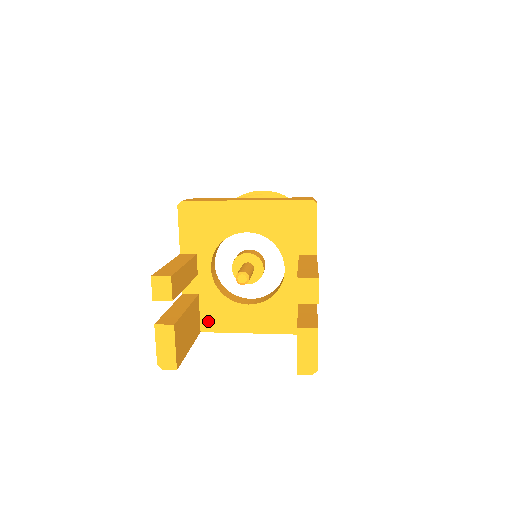
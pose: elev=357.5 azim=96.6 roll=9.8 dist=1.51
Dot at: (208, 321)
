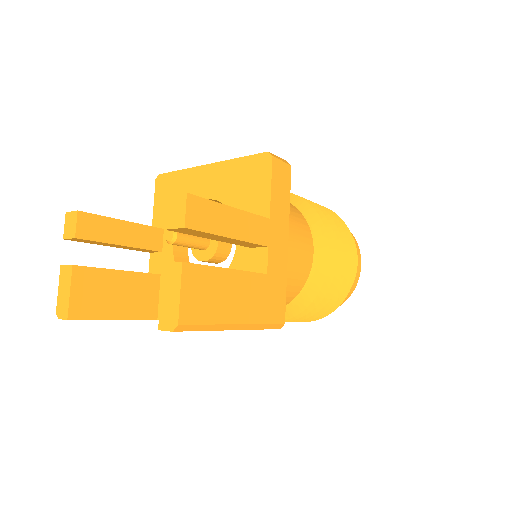
Dot at: occluded
